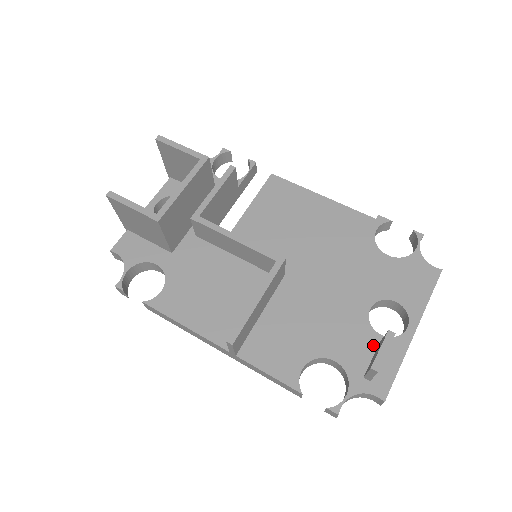
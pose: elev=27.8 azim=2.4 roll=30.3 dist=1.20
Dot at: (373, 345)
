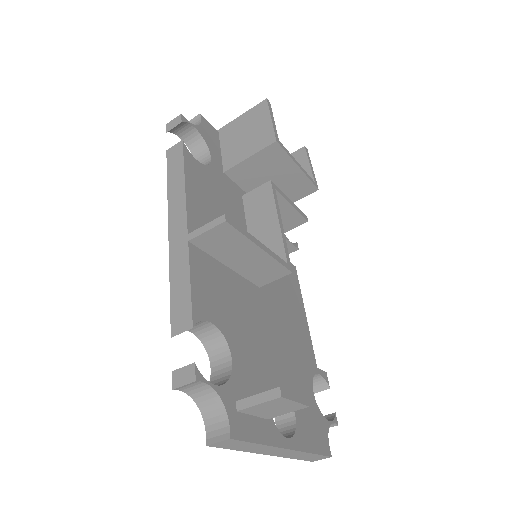
Dot at: occluded
